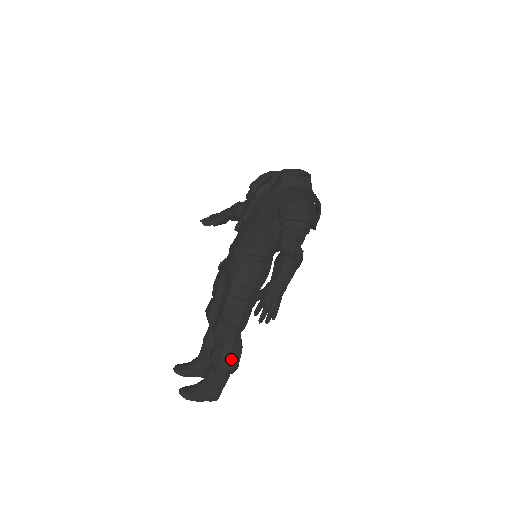
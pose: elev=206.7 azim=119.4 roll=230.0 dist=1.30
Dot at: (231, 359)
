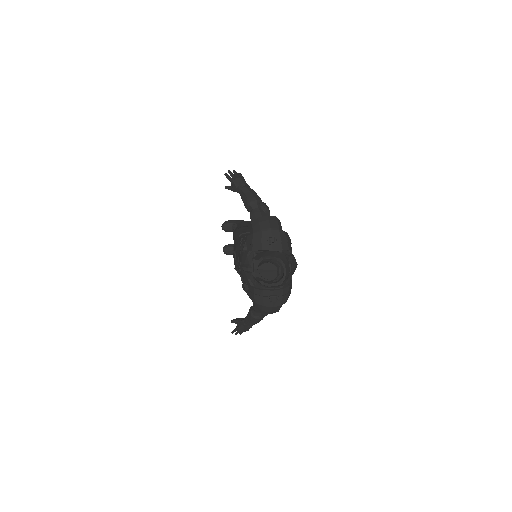
Dot at: occluded
